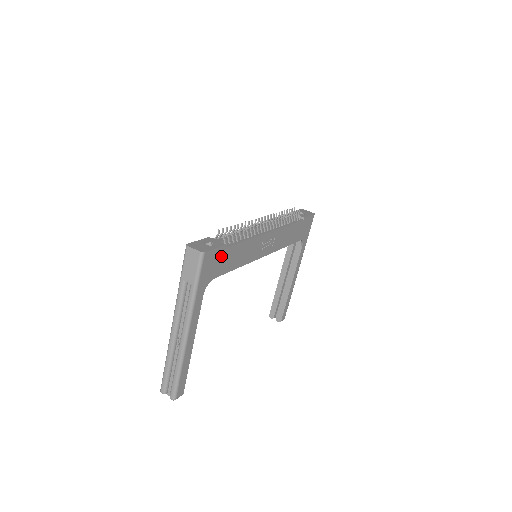
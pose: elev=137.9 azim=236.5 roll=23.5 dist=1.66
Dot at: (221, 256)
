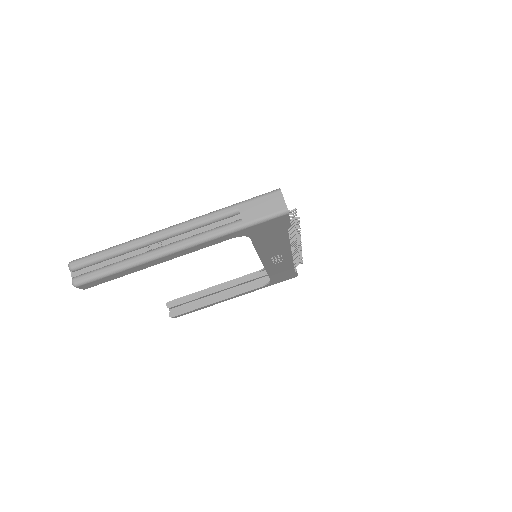
Dot at: (277, 229)
